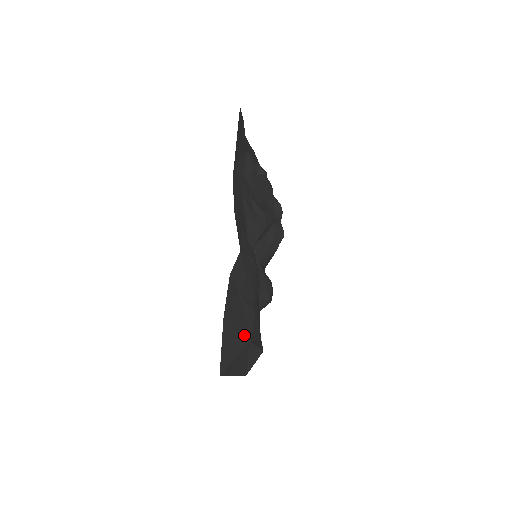
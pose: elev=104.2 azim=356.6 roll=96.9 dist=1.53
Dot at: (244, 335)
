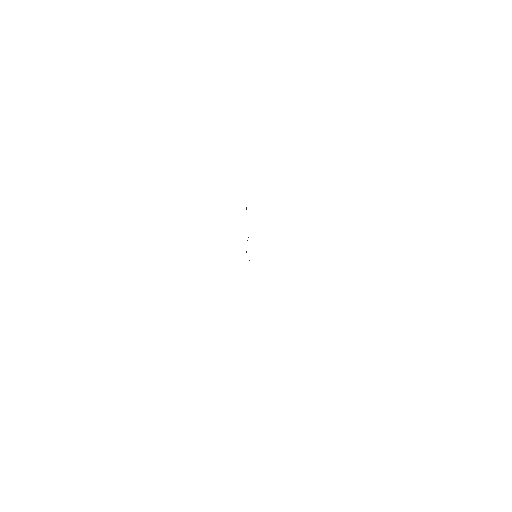
Dot at: occluded
